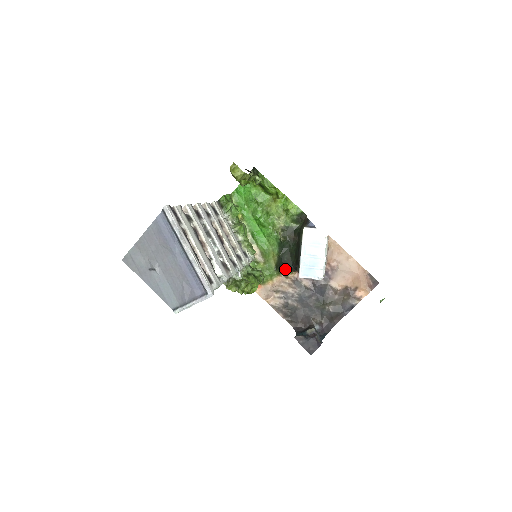
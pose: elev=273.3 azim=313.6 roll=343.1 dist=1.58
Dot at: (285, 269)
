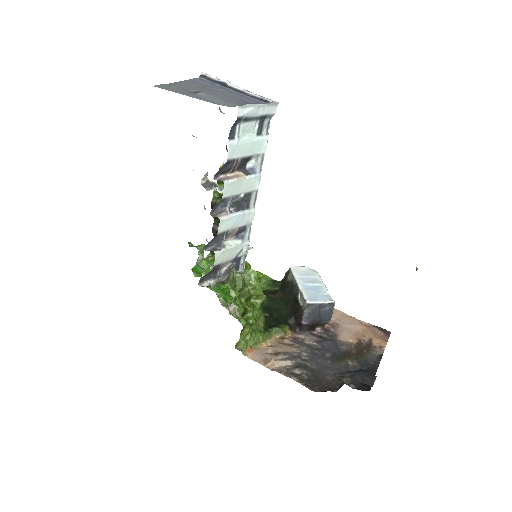
Dot at: (279, 325)
